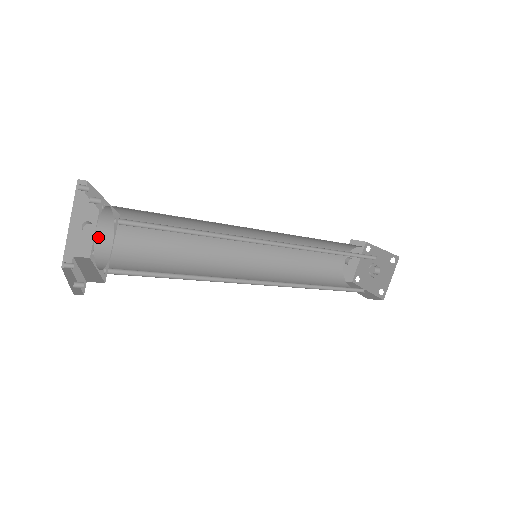
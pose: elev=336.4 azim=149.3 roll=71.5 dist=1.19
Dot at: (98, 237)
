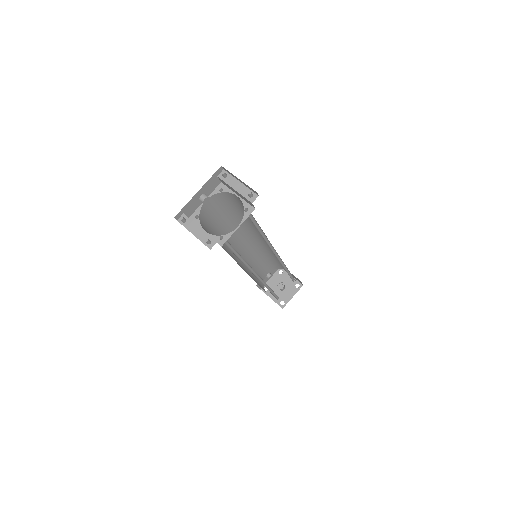
Dot at: (203, 207)
